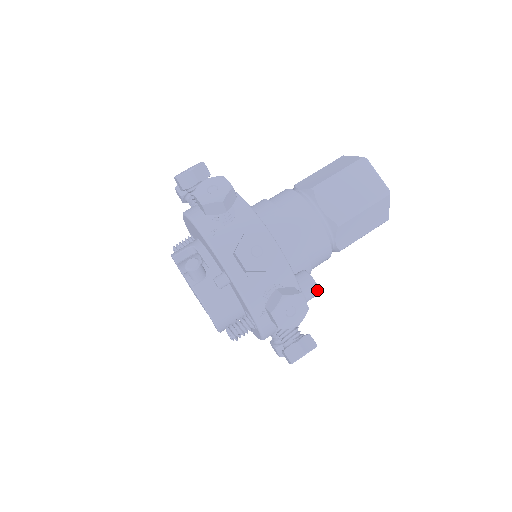
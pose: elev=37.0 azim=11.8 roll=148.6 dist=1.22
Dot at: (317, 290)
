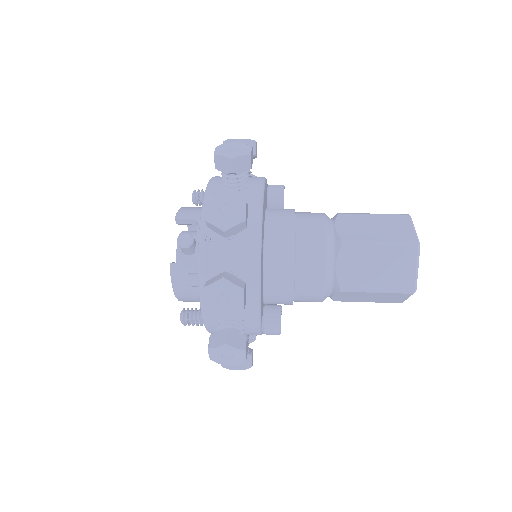
Dot at: (278, 333)
